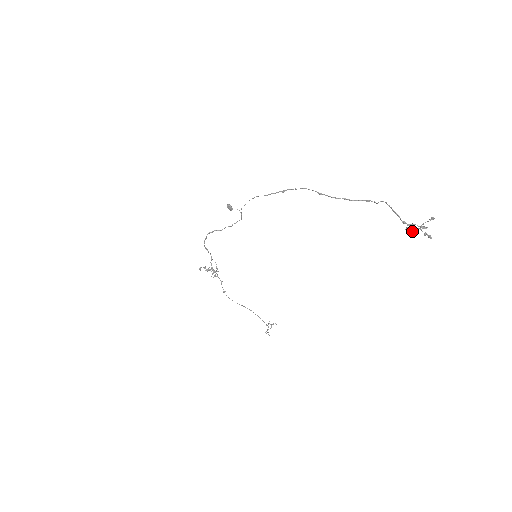
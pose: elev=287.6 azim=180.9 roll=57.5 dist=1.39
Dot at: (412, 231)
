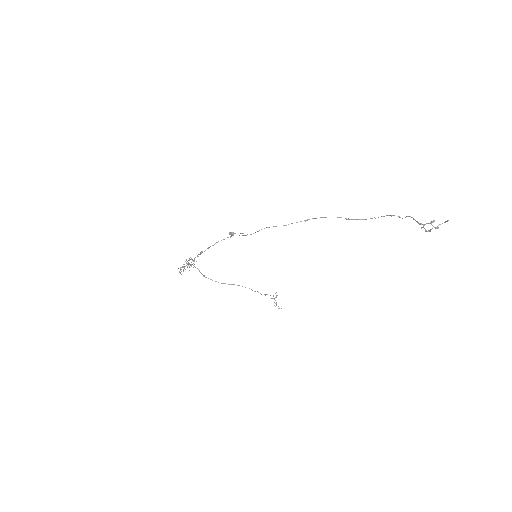
Dot at: (429, 231)
